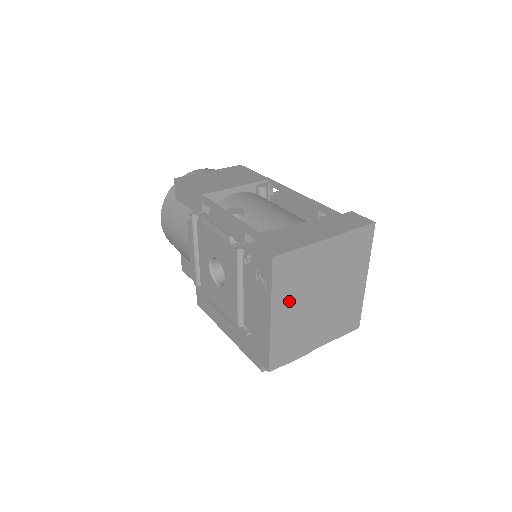
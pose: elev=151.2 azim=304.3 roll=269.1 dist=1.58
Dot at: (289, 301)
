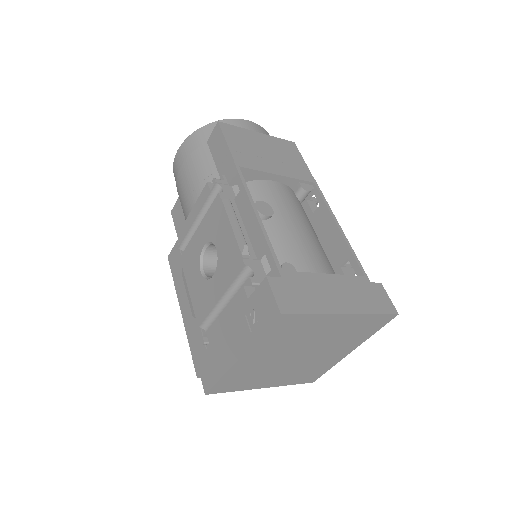
Dot at: (268, 350)
